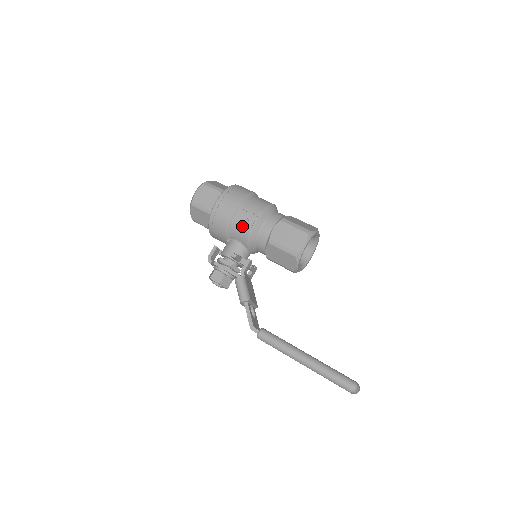
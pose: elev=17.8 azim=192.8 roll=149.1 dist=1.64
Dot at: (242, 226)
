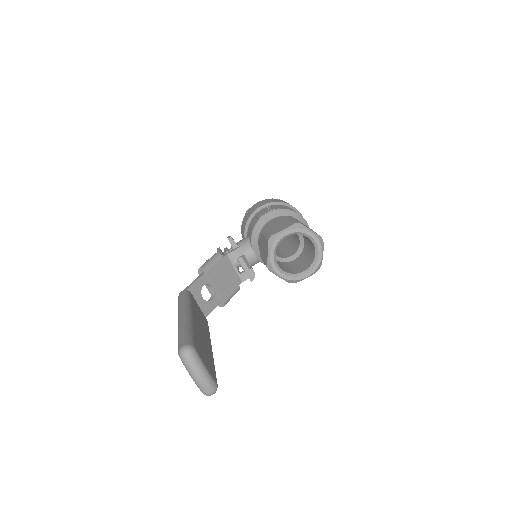
Dot at: (255, 219)
